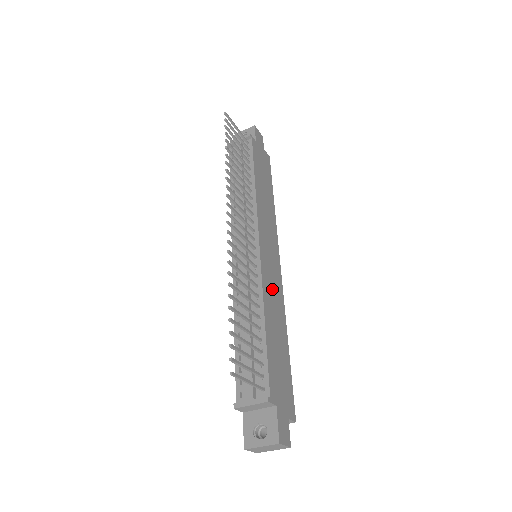
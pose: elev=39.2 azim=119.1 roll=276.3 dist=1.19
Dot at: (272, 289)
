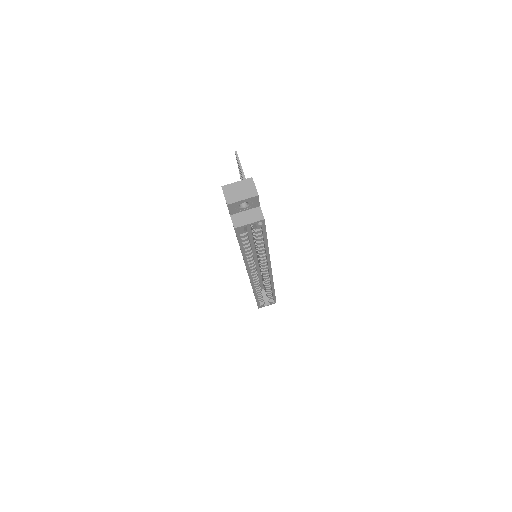
Dot at: occluded
